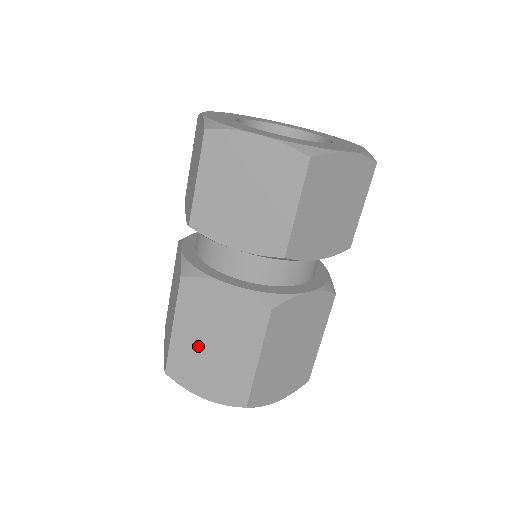
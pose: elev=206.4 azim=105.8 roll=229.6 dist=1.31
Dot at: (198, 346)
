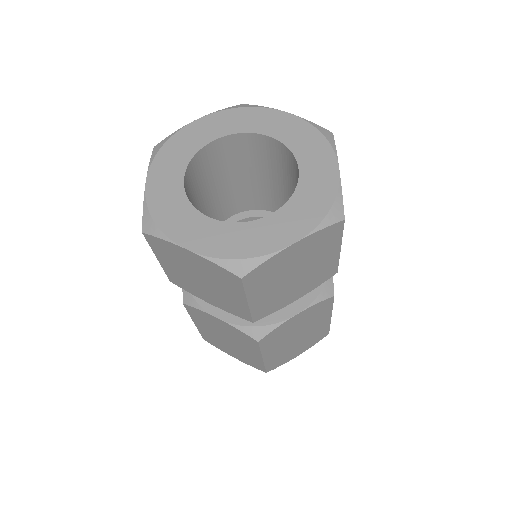
Dot at: (217, 337)
